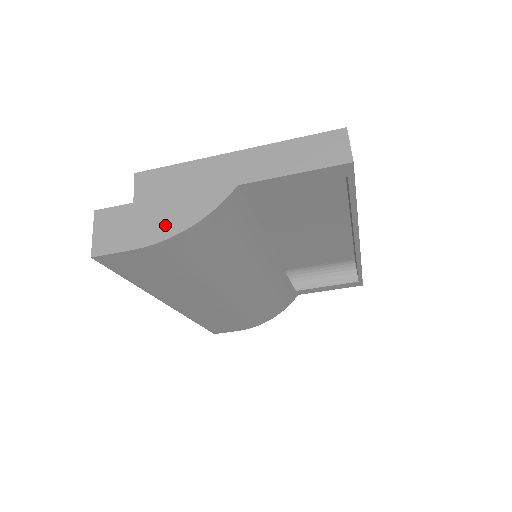
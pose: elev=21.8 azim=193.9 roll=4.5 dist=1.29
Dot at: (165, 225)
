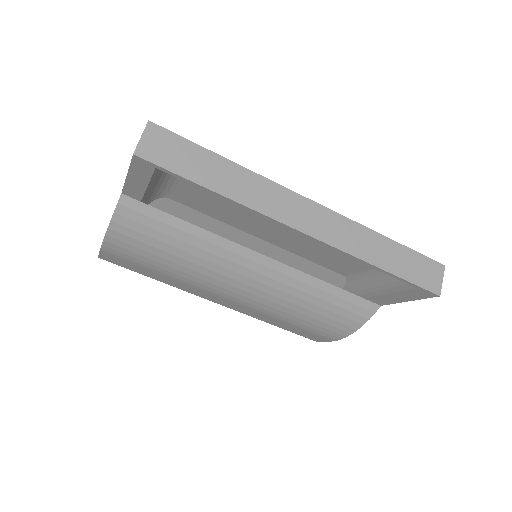
Dot at: occluded
